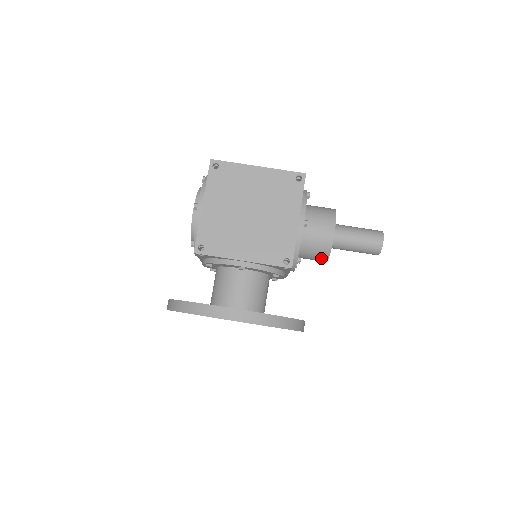
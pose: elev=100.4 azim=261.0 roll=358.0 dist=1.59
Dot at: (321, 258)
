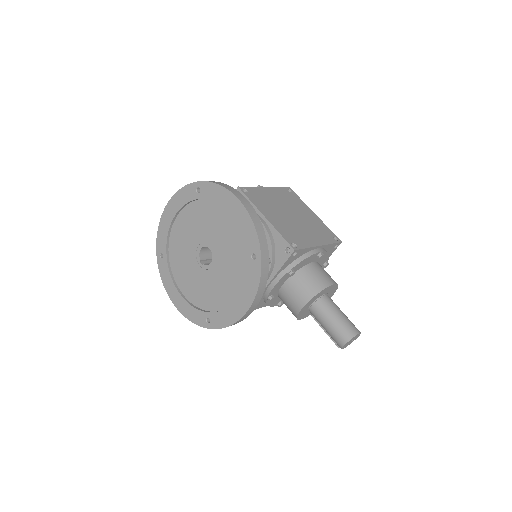
Dot at: (304, 296)
